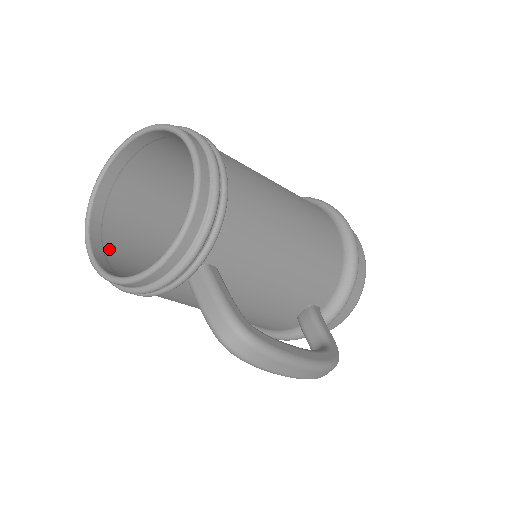
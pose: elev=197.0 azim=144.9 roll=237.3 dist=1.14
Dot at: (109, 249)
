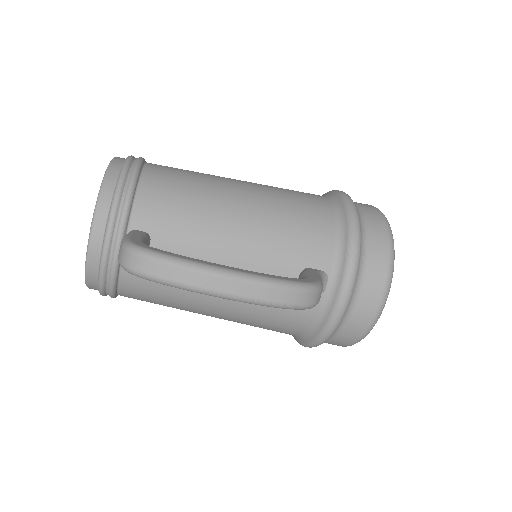
Dot at: occluded
